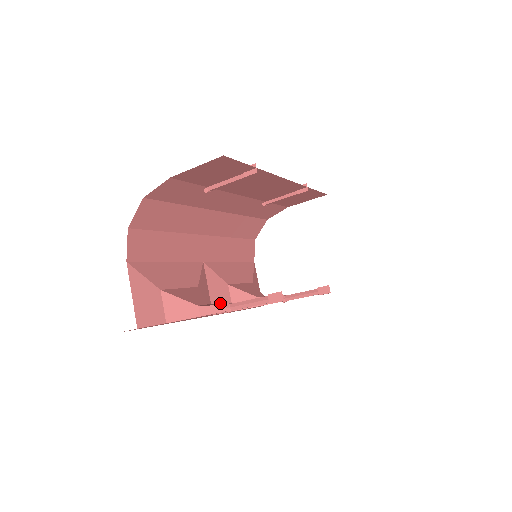
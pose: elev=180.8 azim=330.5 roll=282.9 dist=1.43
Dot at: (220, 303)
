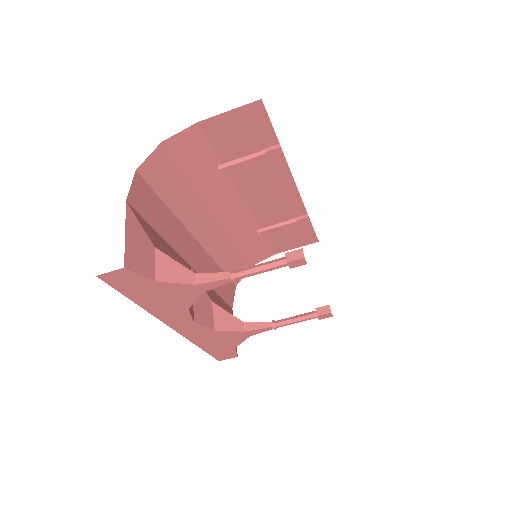
Dot at: (202, 315)
